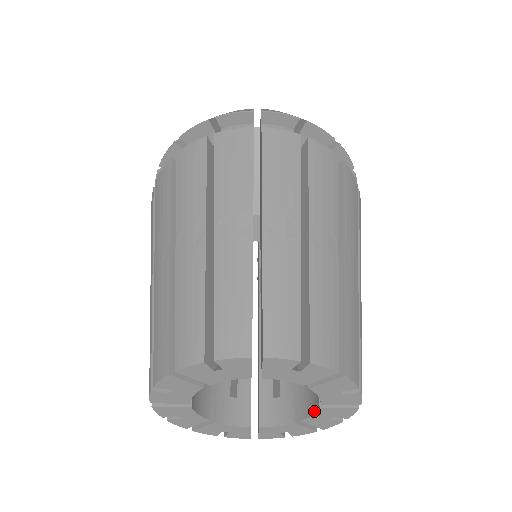
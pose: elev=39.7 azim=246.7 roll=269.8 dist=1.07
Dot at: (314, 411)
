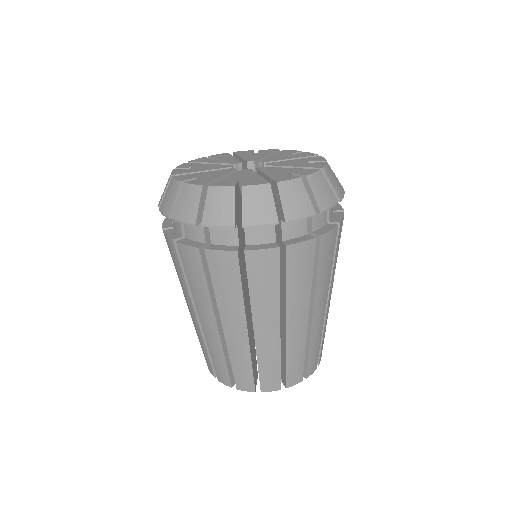
Dot at: occluded
